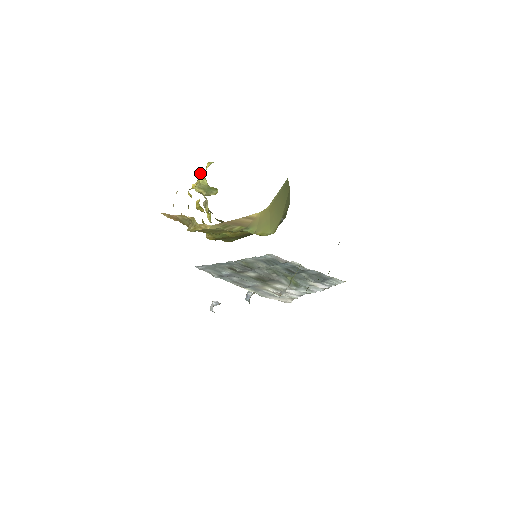
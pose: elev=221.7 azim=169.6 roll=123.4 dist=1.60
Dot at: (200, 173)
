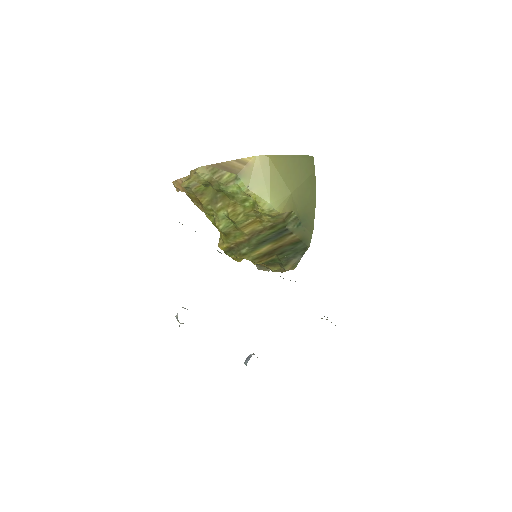
Dot at: occluded
